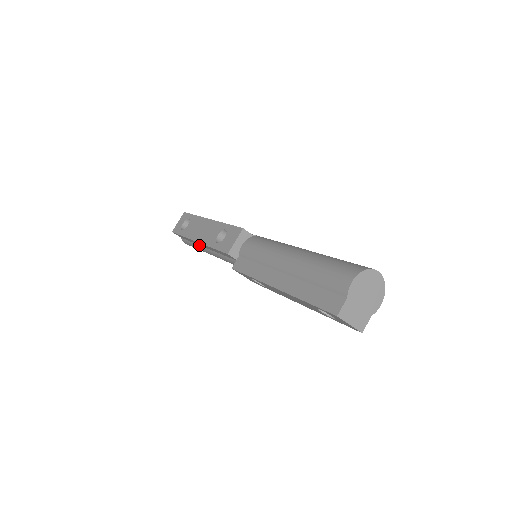
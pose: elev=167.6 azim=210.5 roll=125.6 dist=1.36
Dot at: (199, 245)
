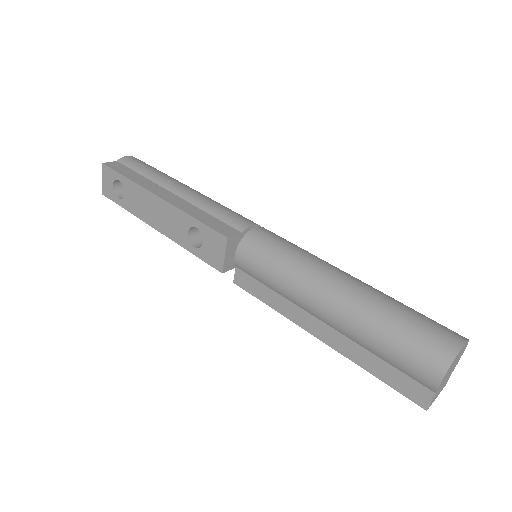
Dot at: occluded
